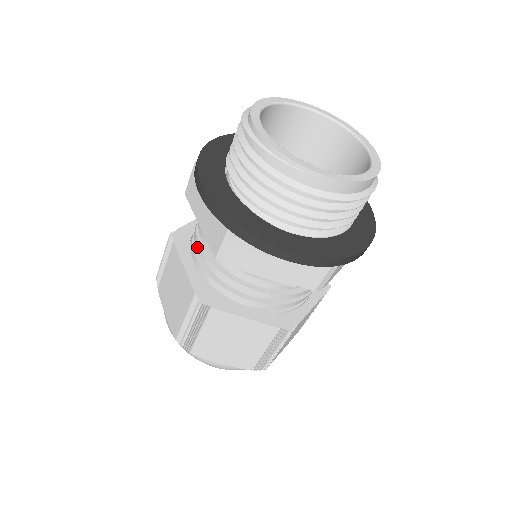
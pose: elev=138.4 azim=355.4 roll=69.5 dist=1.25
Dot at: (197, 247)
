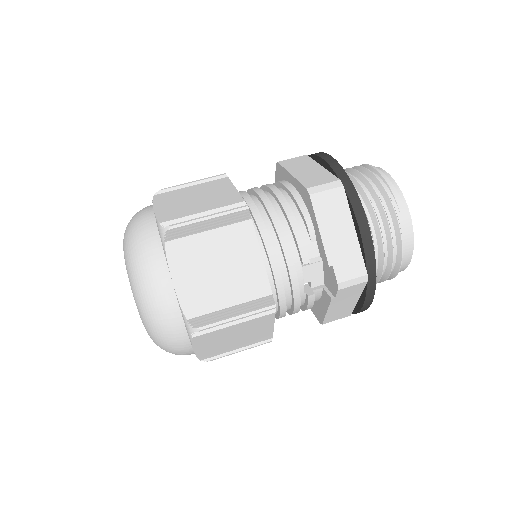
Dot at: (257, 190)
